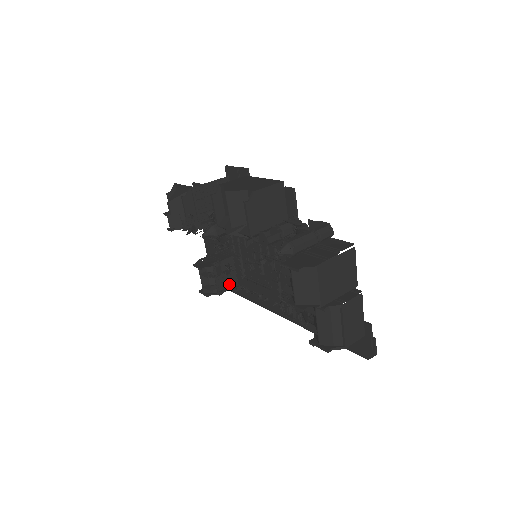
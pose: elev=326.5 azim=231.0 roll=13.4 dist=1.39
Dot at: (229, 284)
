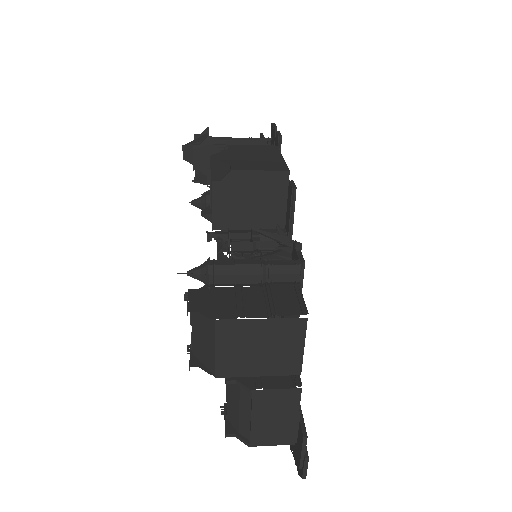
Dot at: occluded
